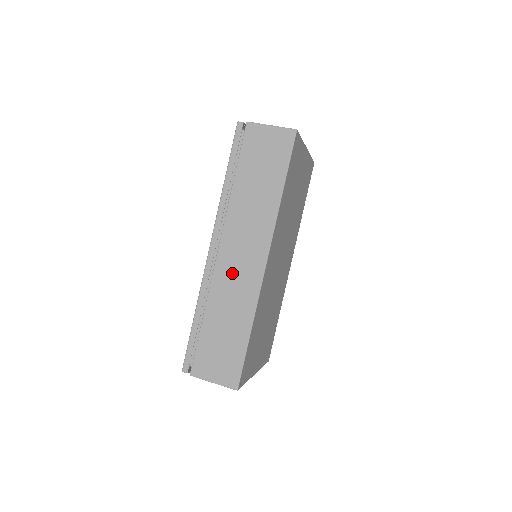
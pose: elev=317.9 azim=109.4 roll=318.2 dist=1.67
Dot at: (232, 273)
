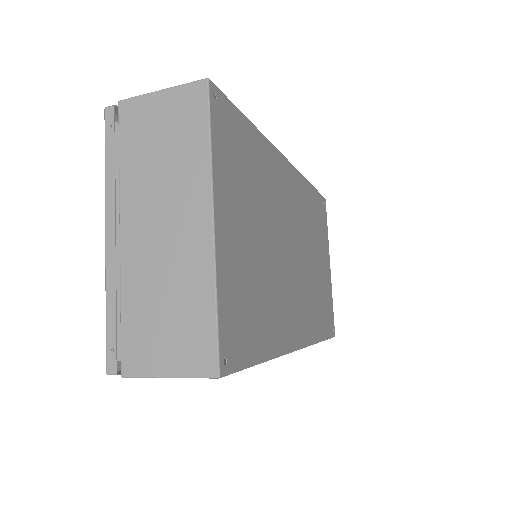
Dot at: occluded
